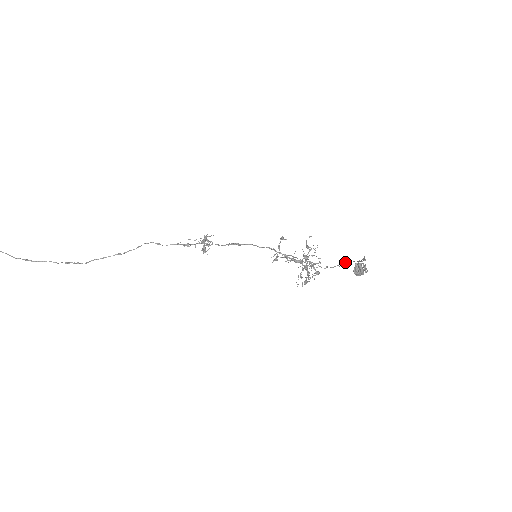
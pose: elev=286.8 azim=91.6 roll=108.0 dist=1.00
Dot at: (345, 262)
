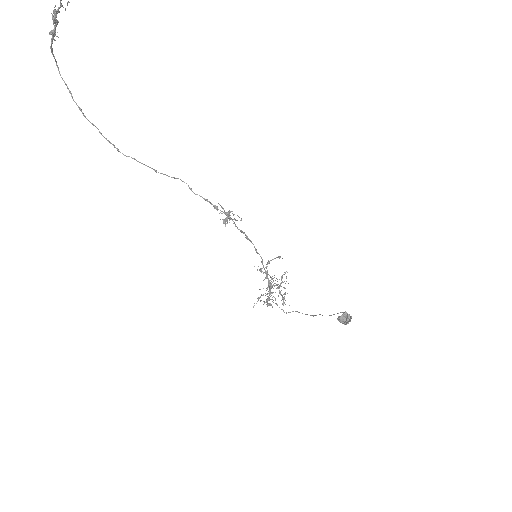
Dot at: occluded
